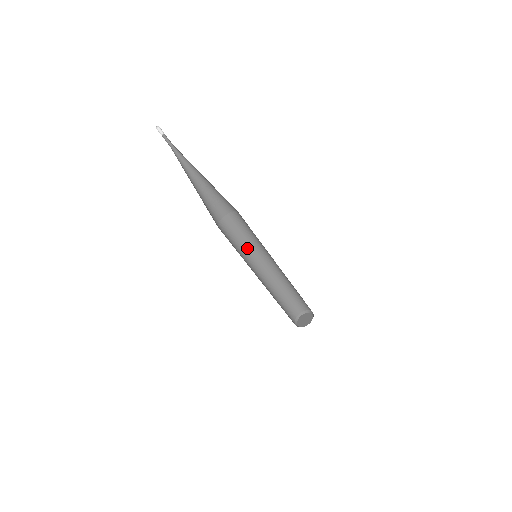
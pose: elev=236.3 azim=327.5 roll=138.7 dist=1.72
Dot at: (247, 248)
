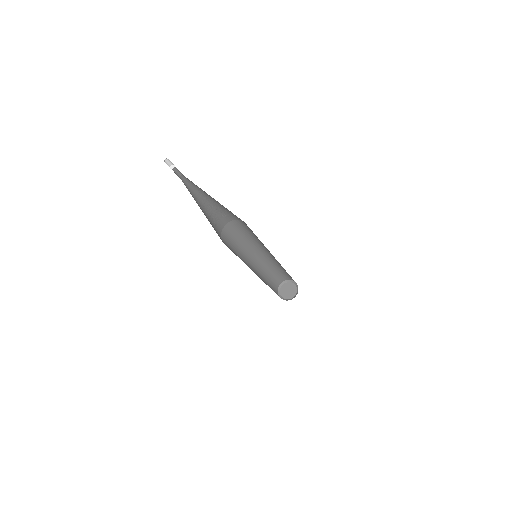
Dot at: (241, 253)
